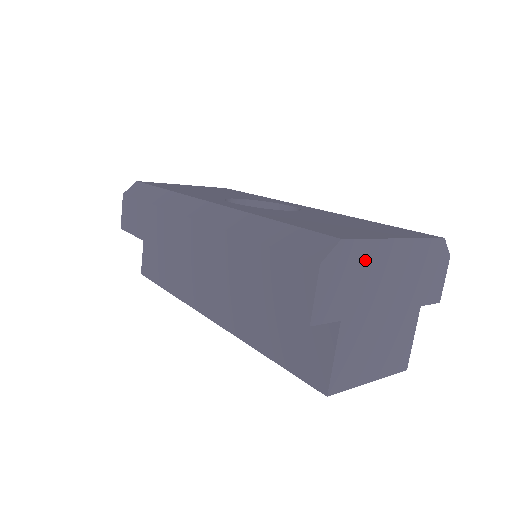
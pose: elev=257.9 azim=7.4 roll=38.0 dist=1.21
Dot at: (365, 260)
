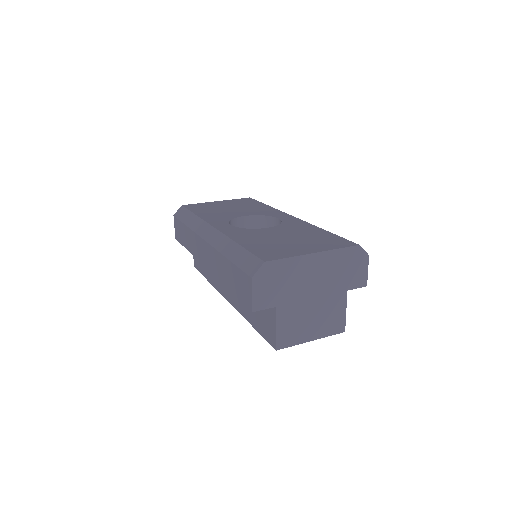
Dot at: (287, 270)
